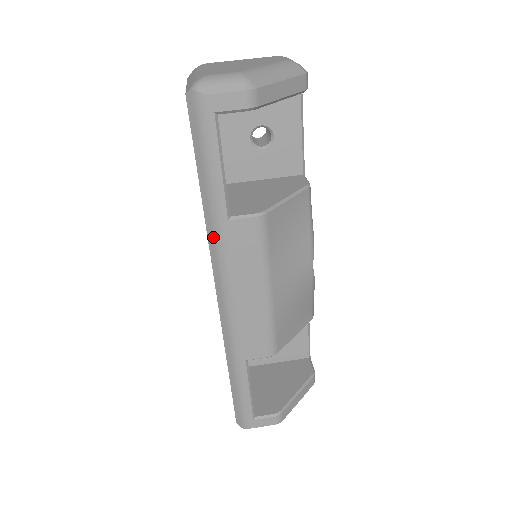
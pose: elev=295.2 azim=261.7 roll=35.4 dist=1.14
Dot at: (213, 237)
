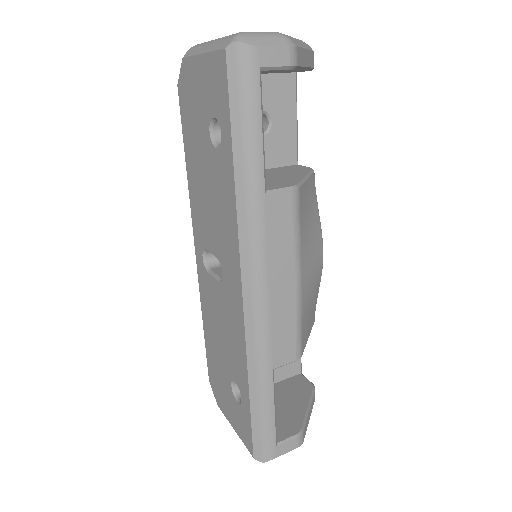
Dot at: (246, 217)
